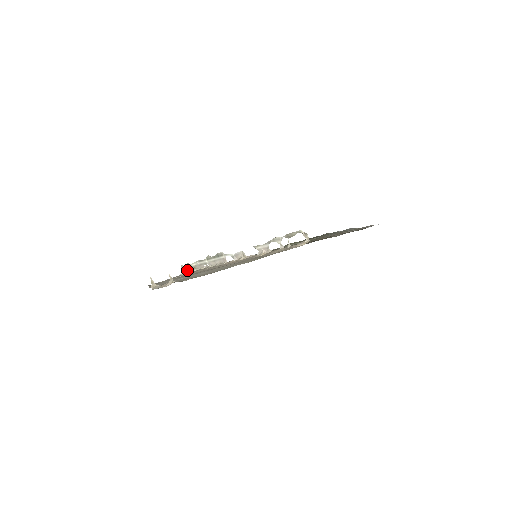
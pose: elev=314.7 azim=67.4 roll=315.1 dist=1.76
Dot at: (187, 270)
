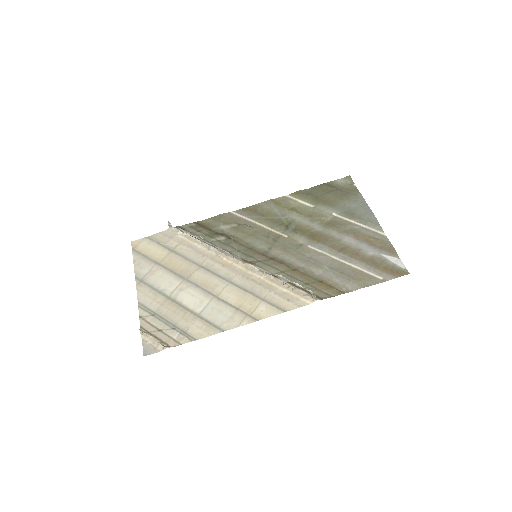
Dot at: (175, 228)
